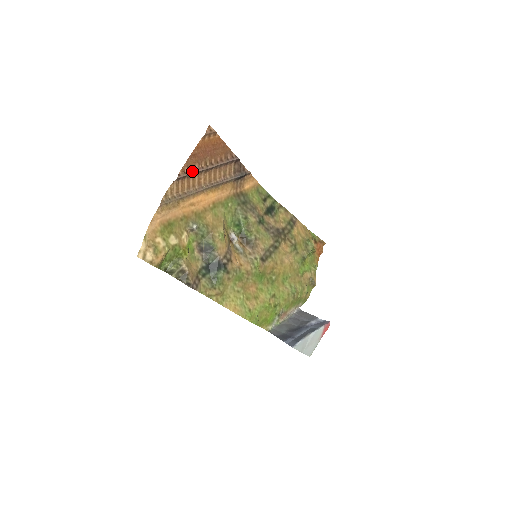
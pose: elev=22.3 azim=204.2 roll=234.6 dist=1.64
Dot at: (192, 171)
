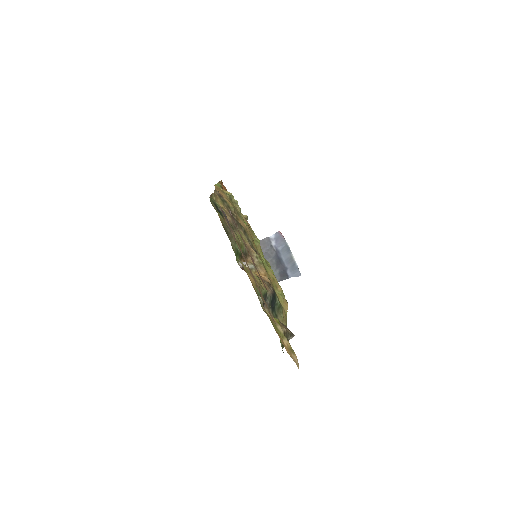
Dot at: (257, 271)
